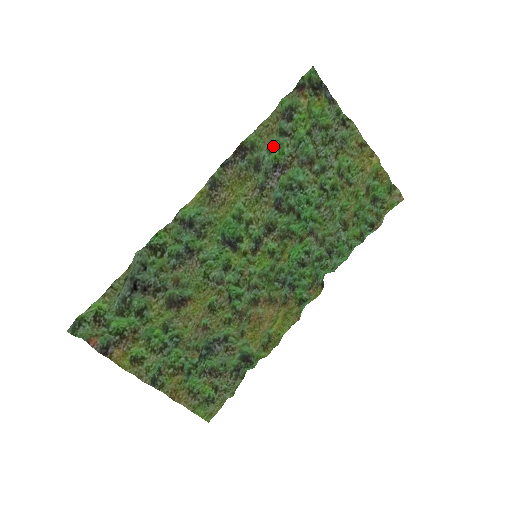
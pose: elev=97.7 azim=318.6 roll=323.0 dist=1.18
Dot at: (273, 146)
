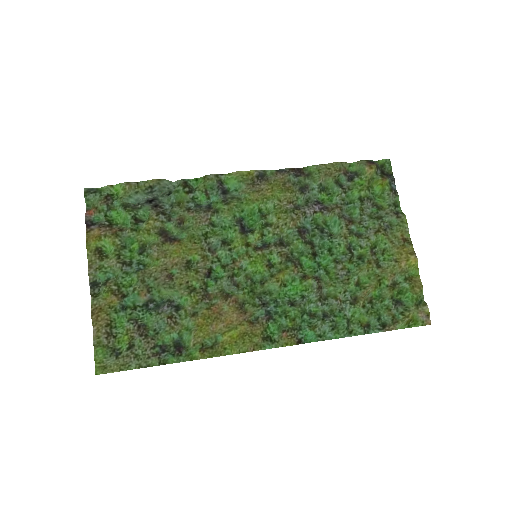
Dot at: (326, 190)
